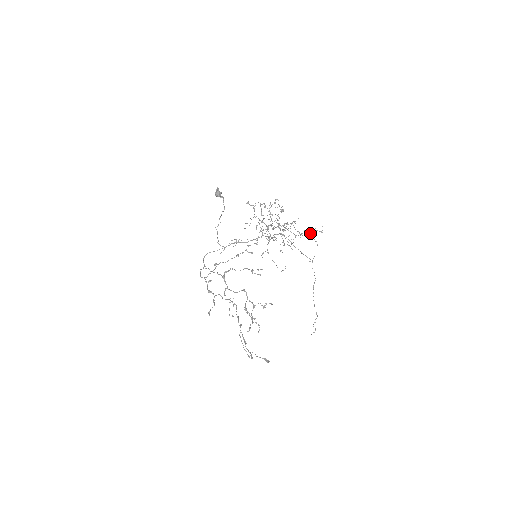
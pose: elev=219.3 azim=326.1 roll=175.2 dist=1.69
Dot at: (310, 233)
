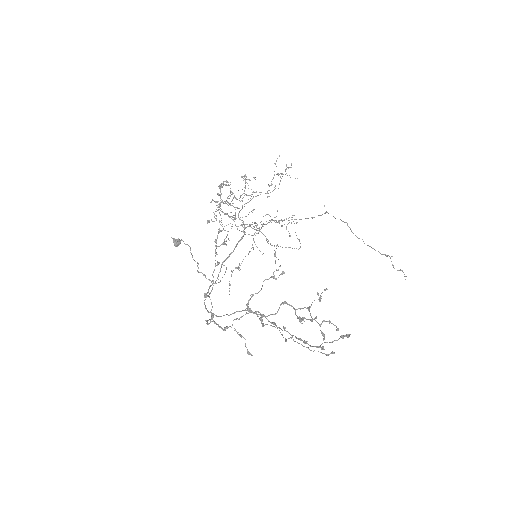
Dot at: (274, 174)
